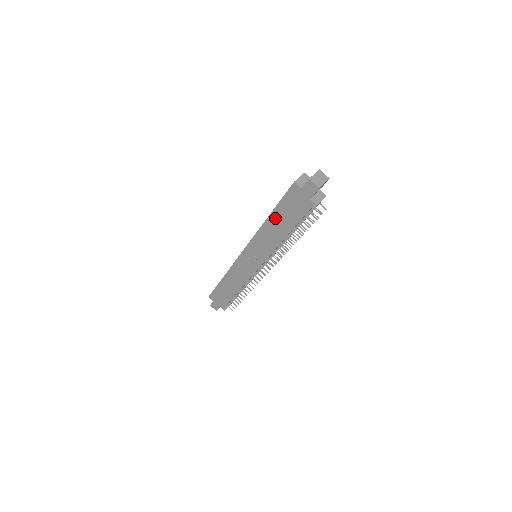
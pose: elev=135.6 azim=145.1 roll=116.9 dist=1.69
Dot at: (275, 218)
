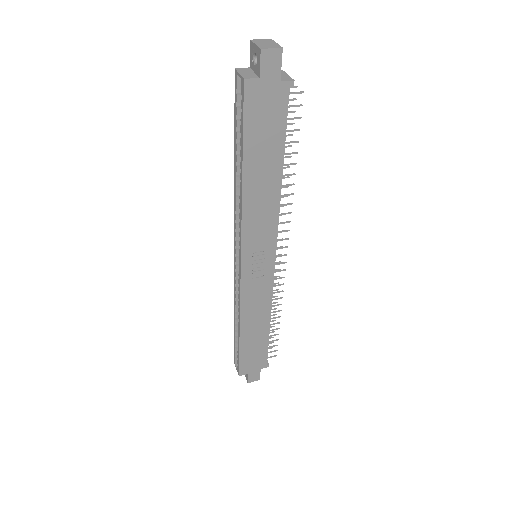
Dot at: (252, 166)
